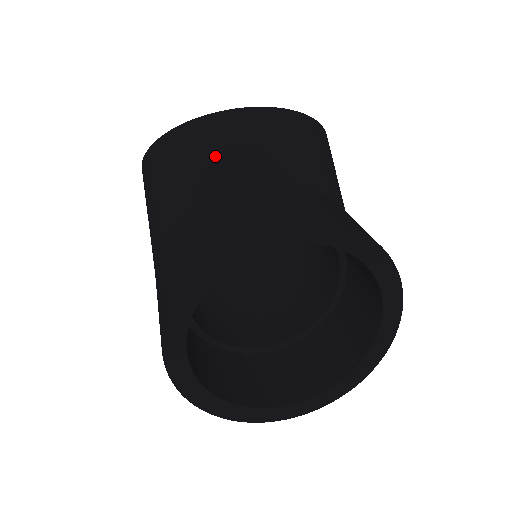
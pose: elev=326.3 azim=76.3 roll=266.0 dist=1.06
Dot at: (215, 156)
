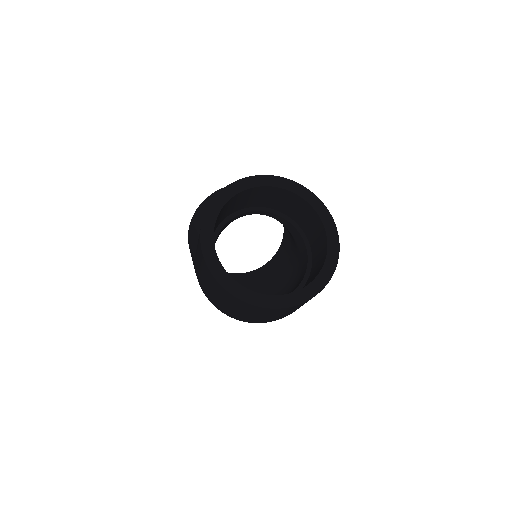
Dot at: occluded
